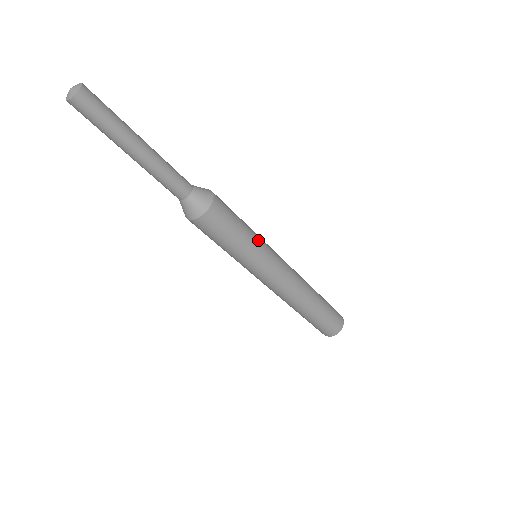
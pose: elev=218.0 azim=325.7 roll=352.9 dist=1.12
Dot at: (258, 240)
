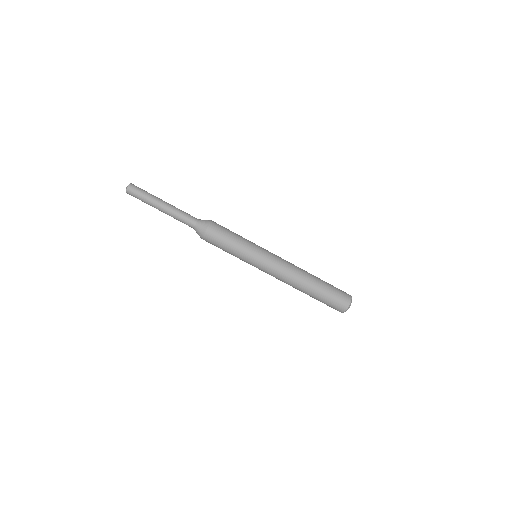
Dot at: occluded
